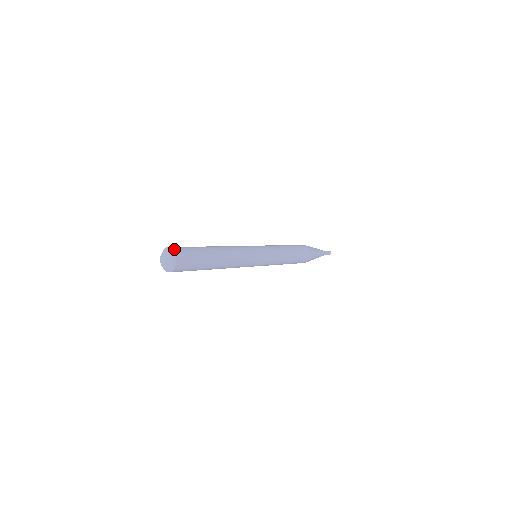
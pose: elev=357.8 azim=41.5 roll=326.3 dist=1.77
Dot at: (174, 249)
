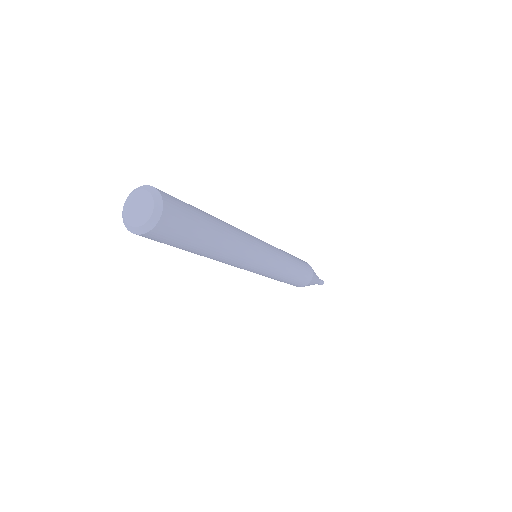
Dot at: (159, 190)
